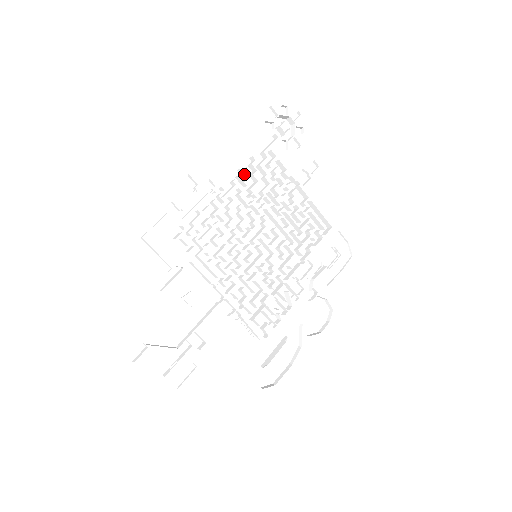
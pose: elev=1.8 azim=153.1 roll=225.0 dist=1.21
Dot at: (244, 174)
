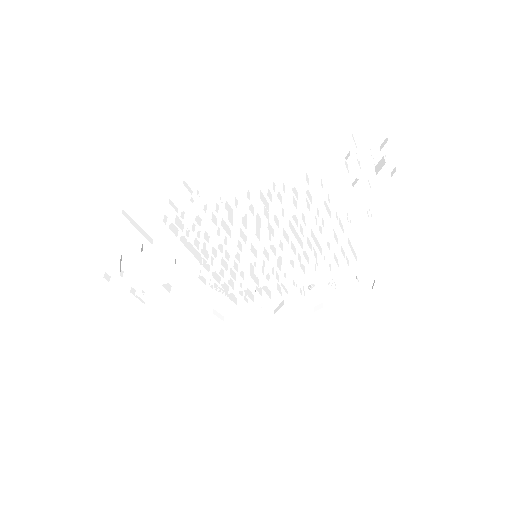
Dot at: occluded
